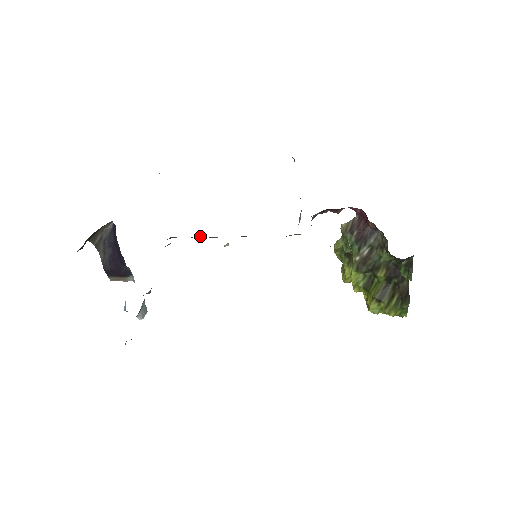
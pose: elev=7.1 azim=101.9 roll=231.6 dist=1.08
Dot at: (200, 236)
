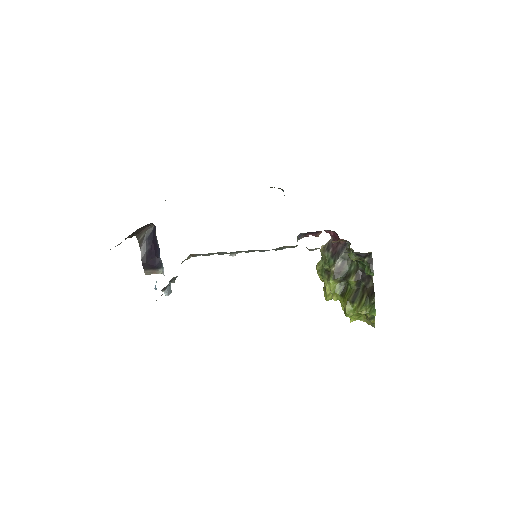
Dot at: (214, 253)
